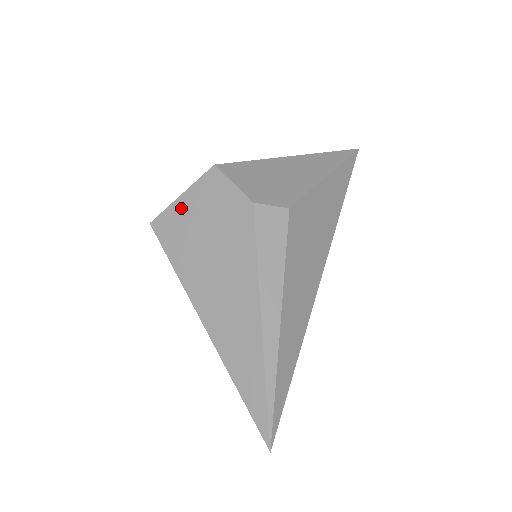
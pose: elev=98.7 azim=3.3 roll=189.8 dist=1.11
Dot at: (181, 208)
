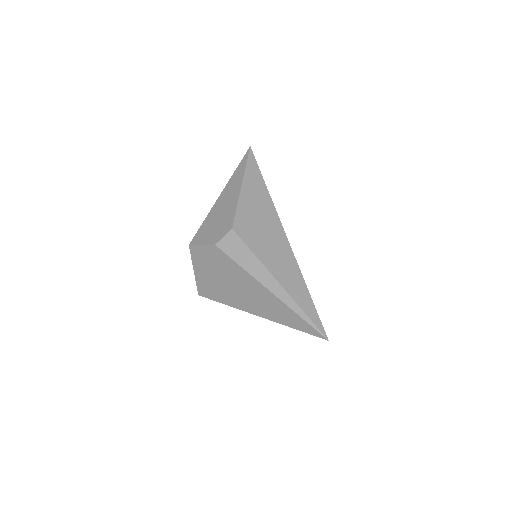
Dot at: (199, 276)
